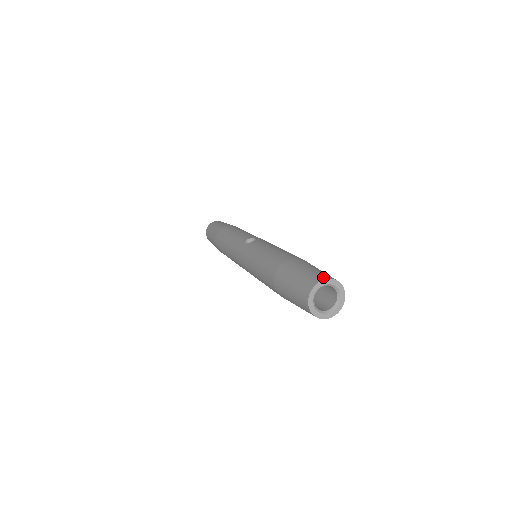
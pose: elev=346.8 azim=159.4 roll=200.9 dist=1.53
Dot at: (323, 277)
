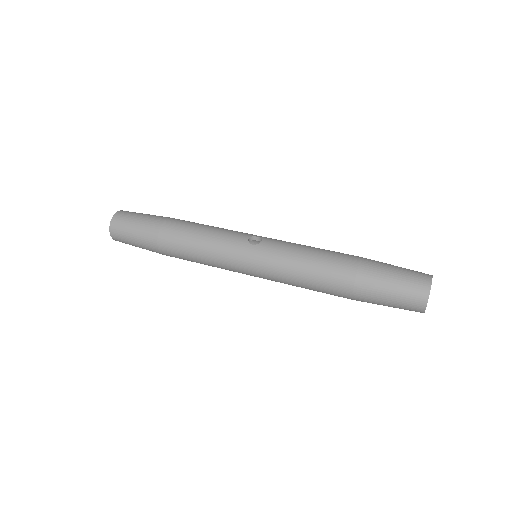
Dot at: (427, 275)
